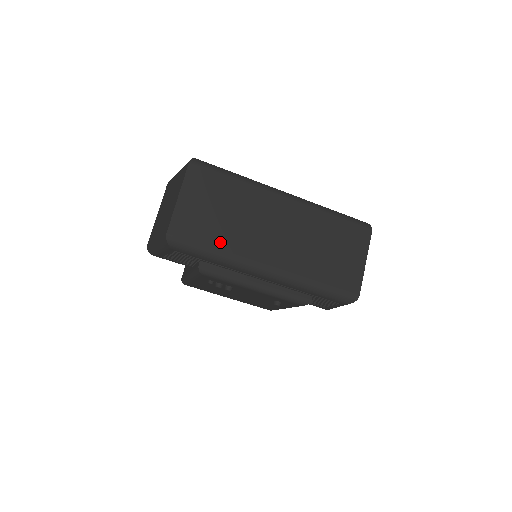
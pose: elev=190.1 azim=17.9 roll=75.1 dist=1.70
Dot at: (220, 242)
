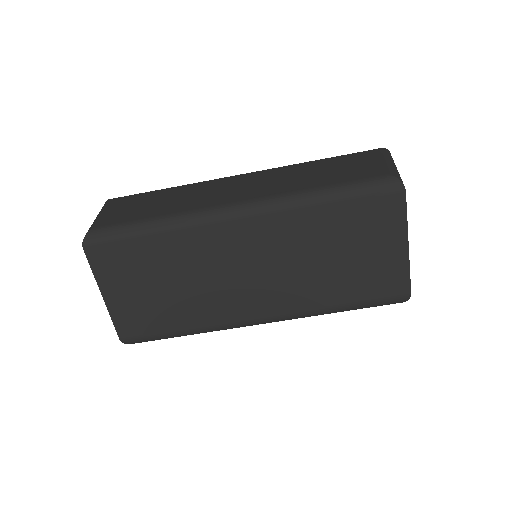
Dot at: (184, 320)
